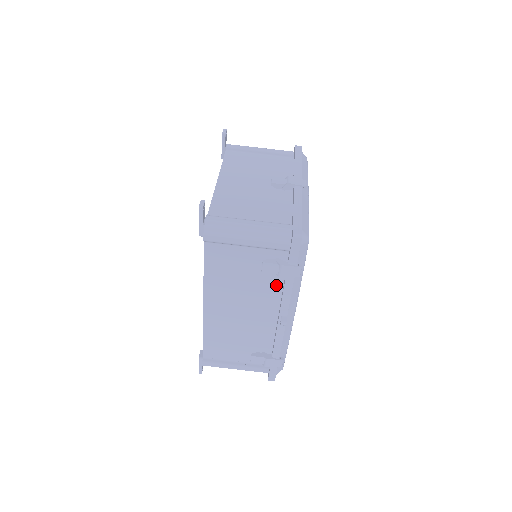
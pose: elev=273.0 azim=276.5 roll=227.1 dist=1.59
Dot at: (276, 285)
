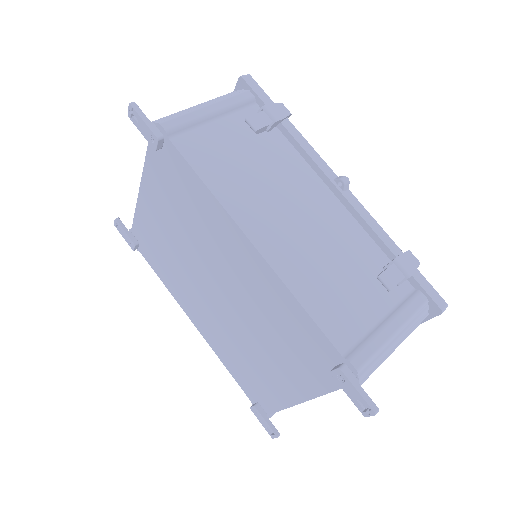
Dot at: (287, 151)
